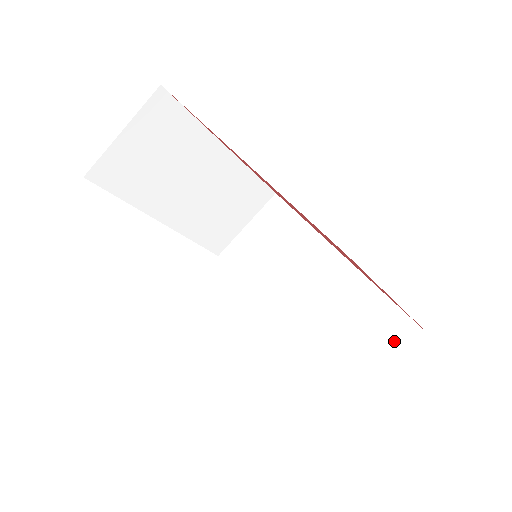
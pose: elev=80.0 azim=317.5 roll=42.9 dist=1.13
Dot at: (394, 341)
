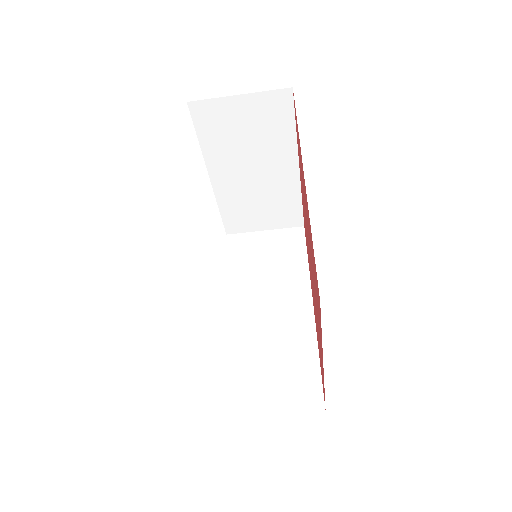
Dot at: (298, 395)
